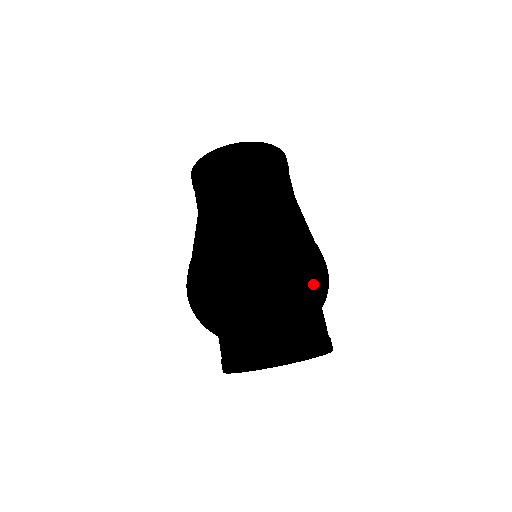
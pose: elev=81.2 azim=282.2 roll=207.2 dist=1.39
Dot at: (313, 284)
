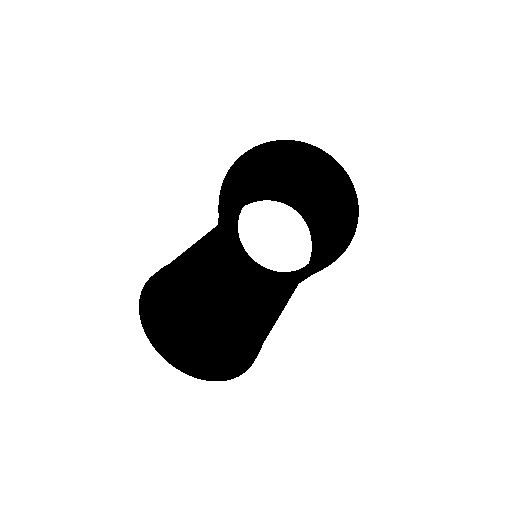
Dot at: occluded
